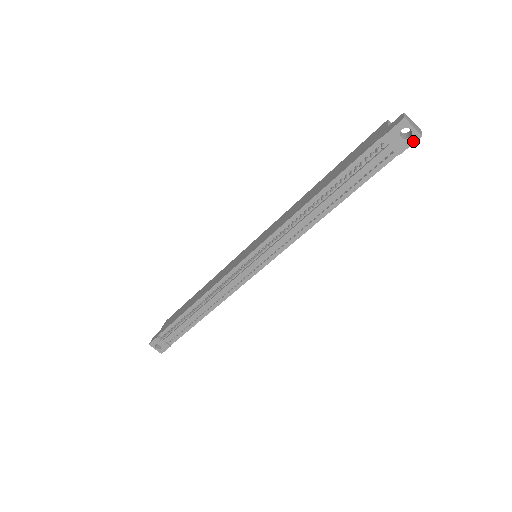
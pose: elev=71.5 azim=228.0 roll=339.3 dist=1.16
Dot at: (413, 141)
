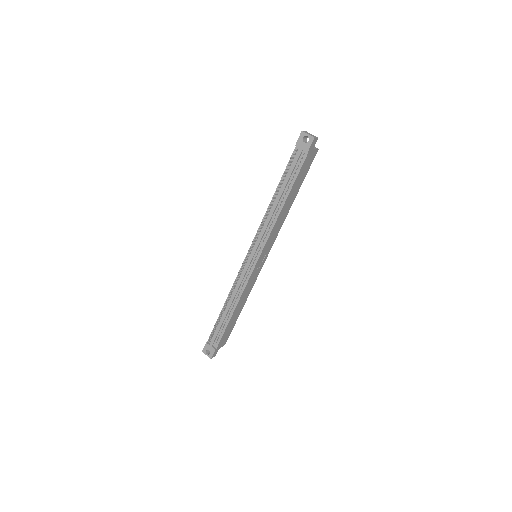
Dot at: (311, 142)
